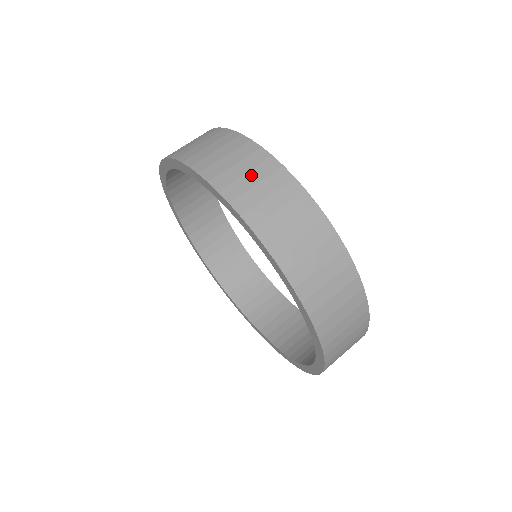
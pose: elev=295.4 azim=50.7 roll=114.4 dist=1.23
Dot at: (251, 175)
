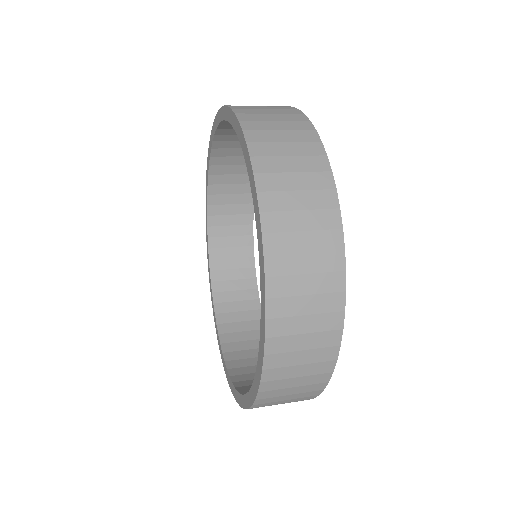
Dot at: (298, 178)
